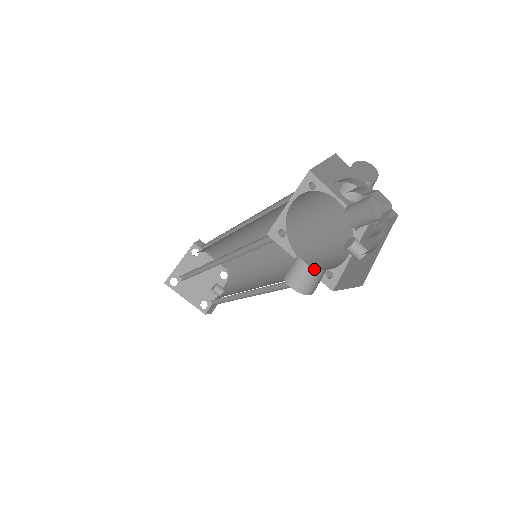
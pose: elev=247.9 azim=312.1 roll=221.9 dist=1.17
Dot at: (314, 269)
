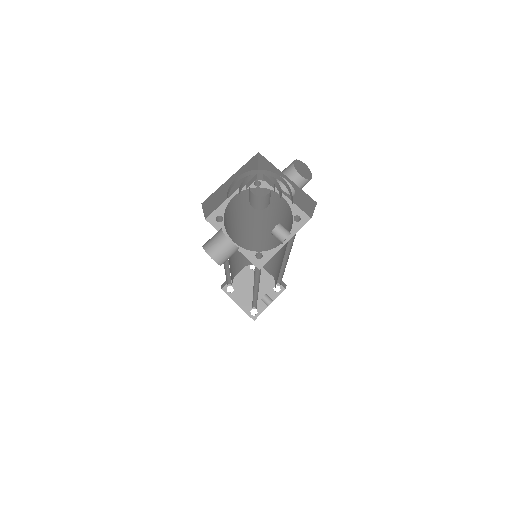
Dot at: (237, 247)
